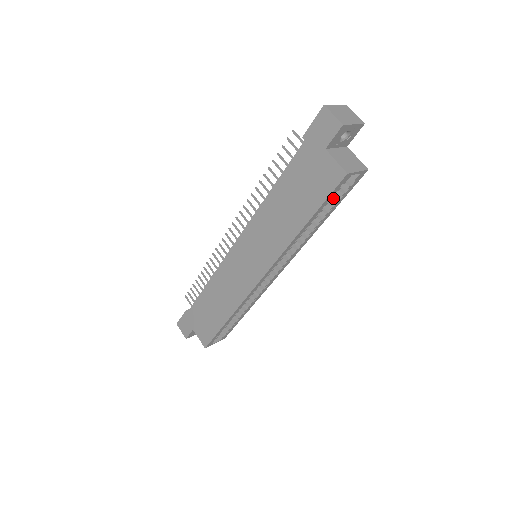
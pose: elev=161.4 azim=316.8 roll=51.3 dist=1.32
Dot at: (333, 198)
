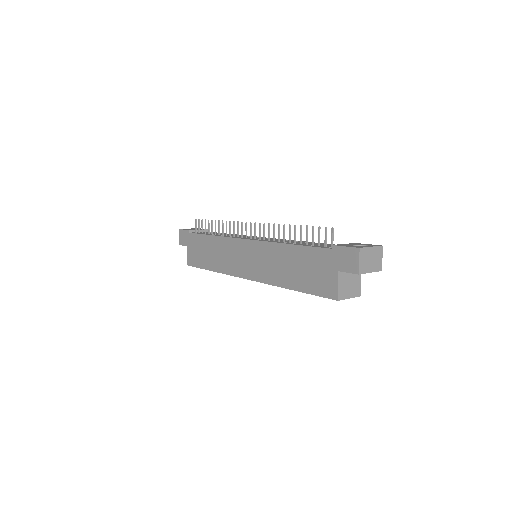
Dot at: occluded
